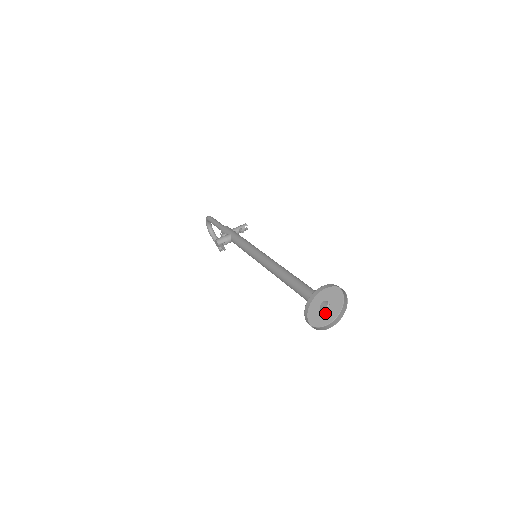
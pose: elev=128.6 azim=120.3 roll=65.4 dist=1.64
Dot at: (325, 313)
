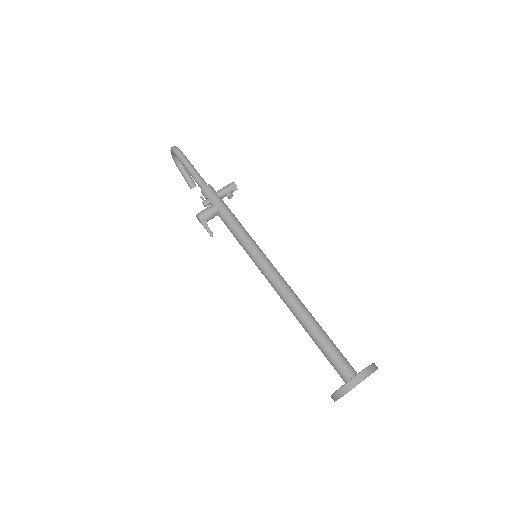
Dot at: occluded
